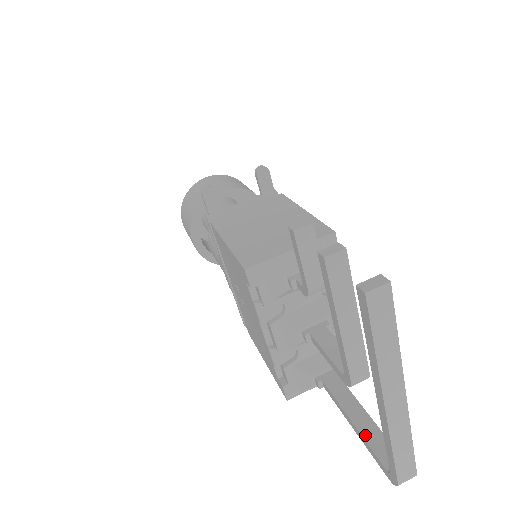
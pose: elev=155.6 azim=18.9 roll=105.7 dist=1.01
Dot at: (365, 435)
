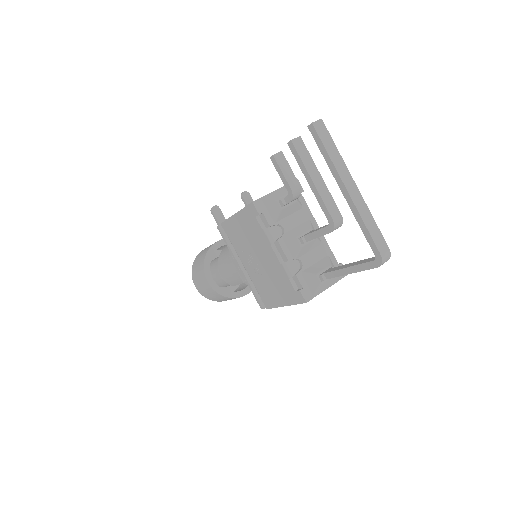
Dot at: (357, 264)
